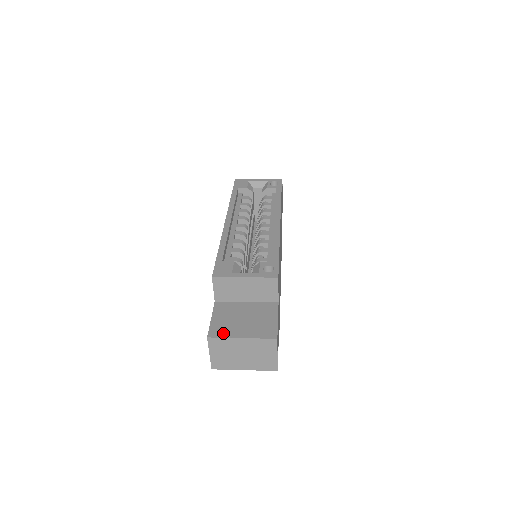
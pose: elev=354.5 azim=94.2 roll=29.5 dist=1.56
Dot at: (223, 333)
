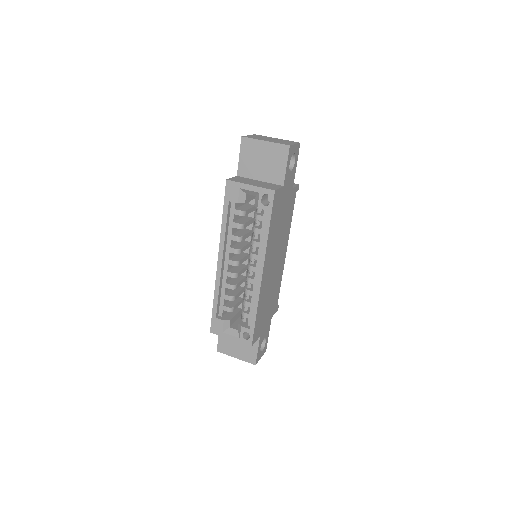
Dot at: (225, 351)
